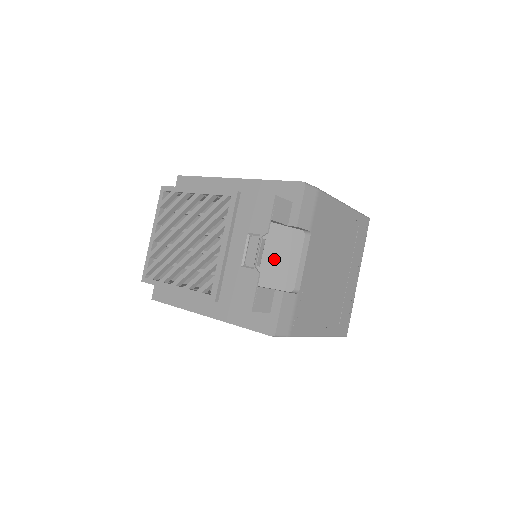
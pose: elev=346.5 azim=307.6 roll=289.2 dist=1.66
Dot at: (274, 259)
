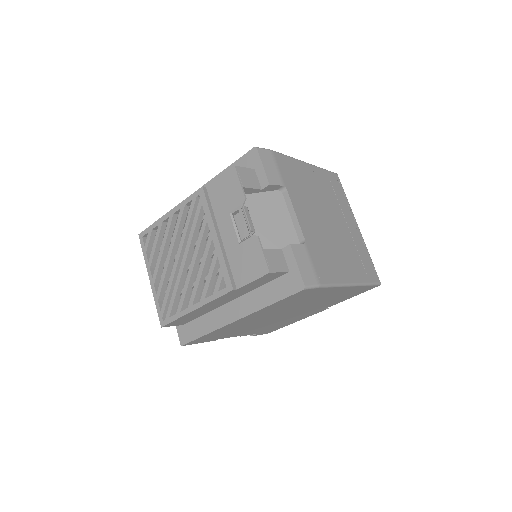
Dot at: (266, 224)
